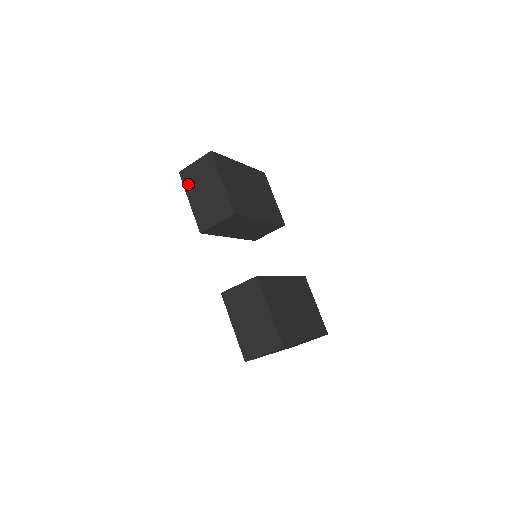
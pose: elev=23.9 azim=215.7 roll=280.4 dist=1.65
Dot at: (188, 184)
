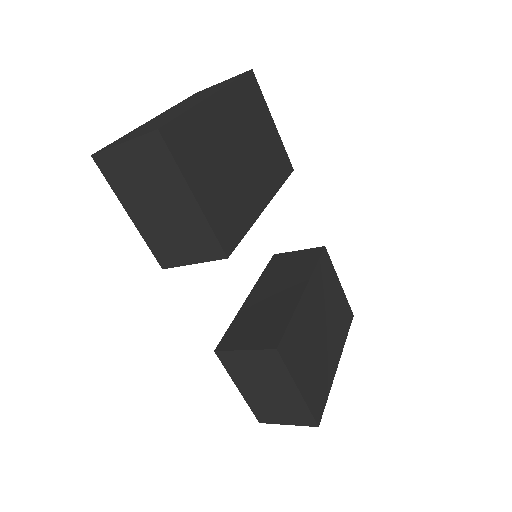
Dot at: (118, 184)
